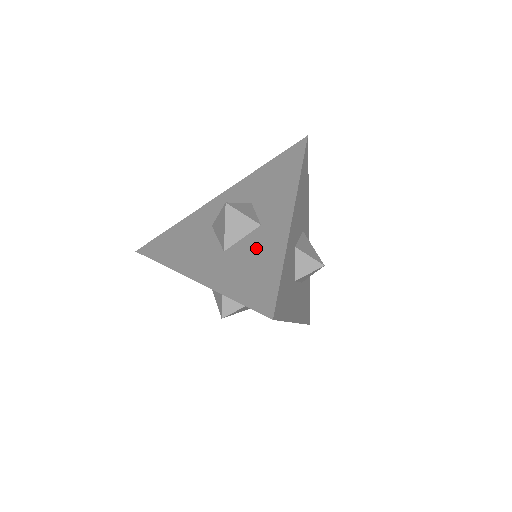
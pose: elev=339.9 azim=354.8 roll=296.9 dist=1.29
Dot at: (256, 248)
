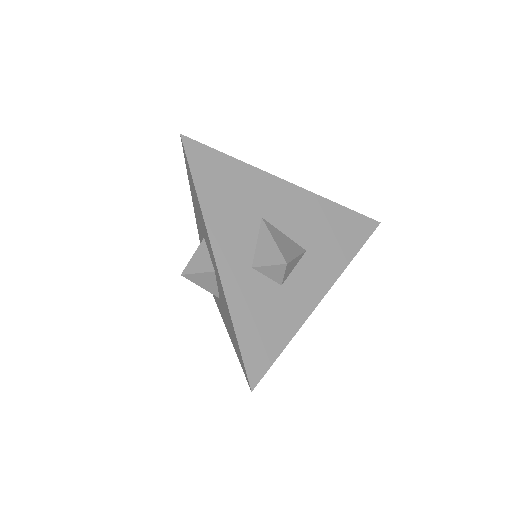
Dot at: (223, 302)
